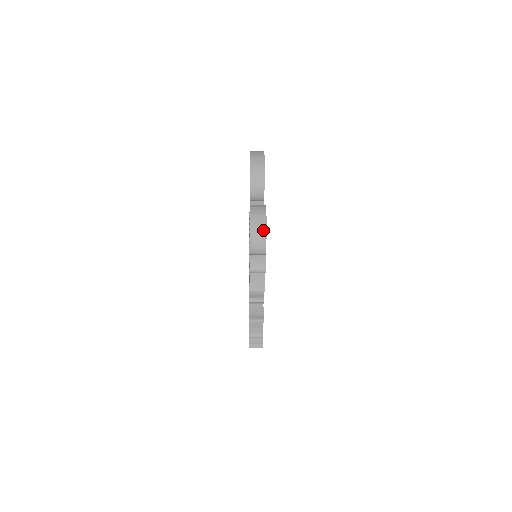
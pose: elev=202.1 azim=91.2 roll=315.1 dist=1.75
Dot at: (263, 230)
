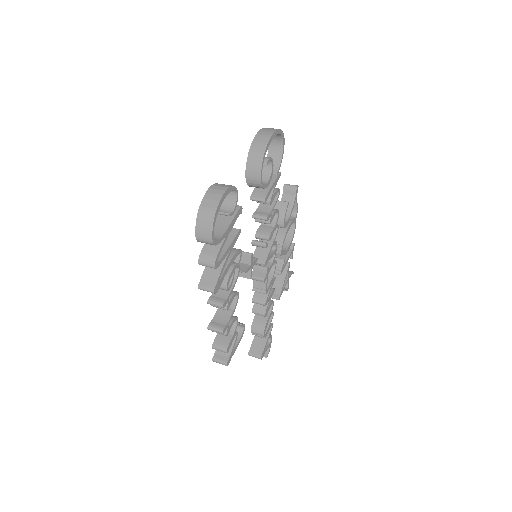
Dot at: (211, 213)
